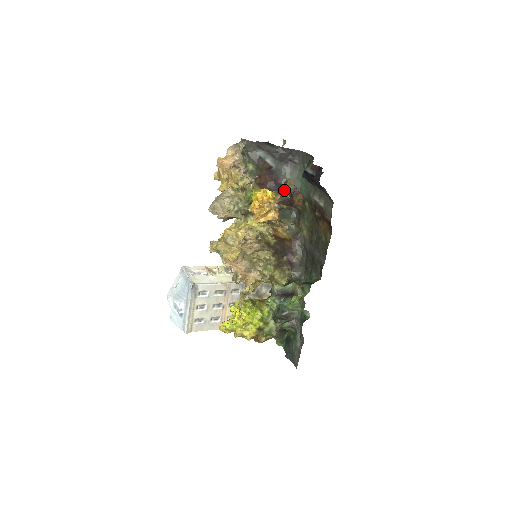
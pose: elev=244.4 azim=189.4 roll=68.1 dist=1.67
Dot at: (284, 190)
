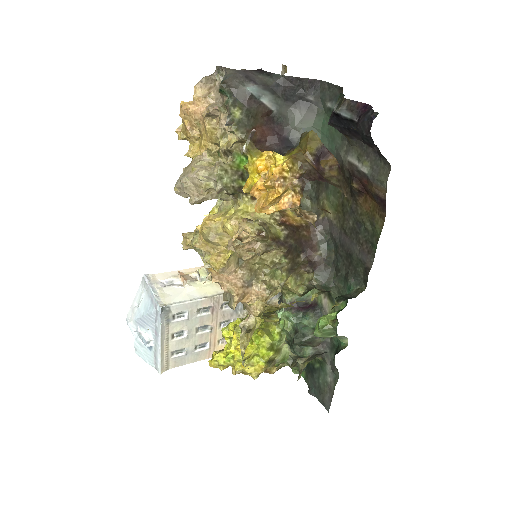
Dot at: (303, 151)
